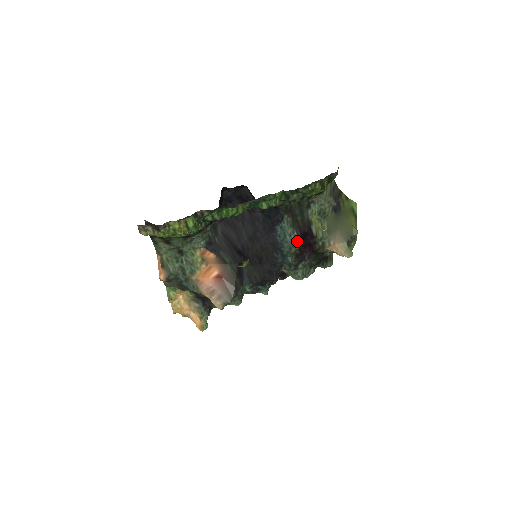
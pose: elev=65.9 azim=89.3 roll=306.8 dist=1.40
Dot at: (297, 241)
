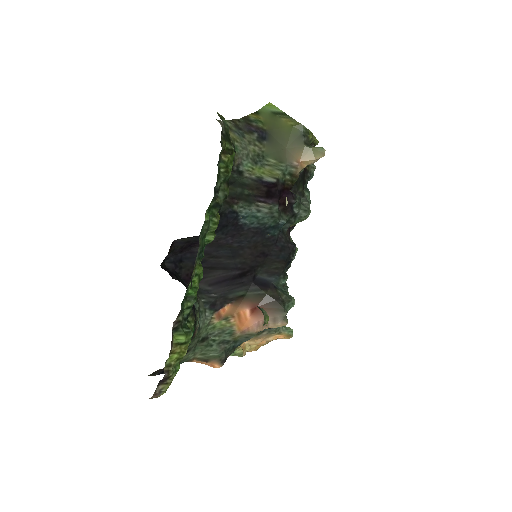
Dot at: (269, 206)
